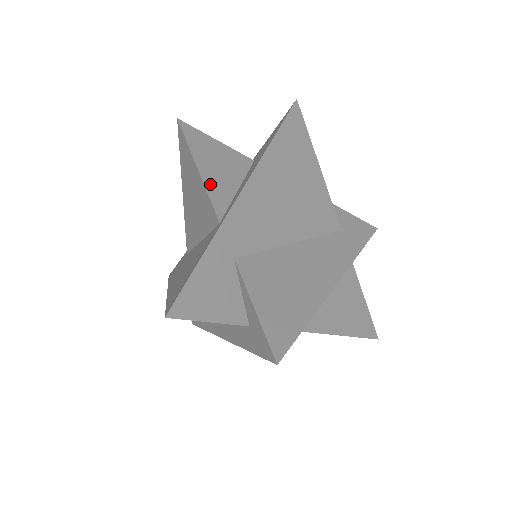
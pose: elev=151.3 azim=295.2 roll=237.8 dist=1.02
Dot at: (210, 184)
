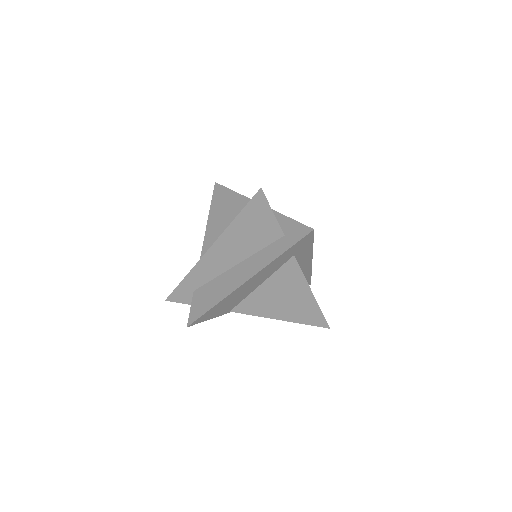
Dot at: occluded
